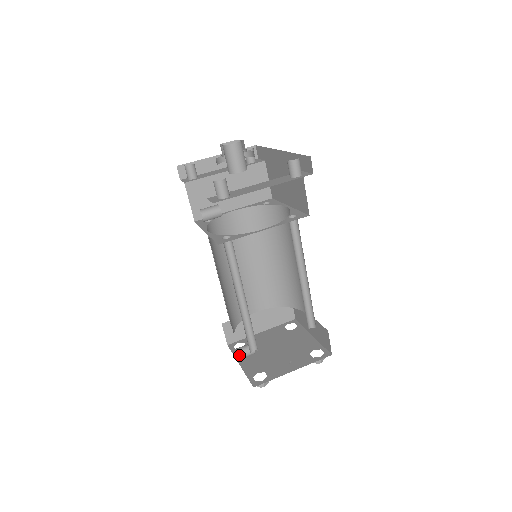
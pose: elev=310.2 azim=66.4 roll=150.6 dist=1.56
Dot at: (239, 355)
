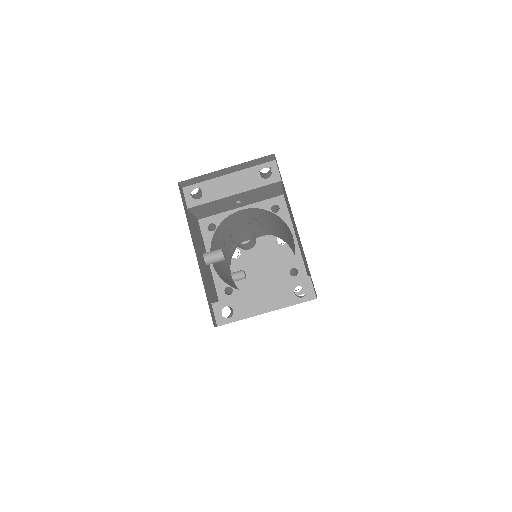
Dot at: occluded
